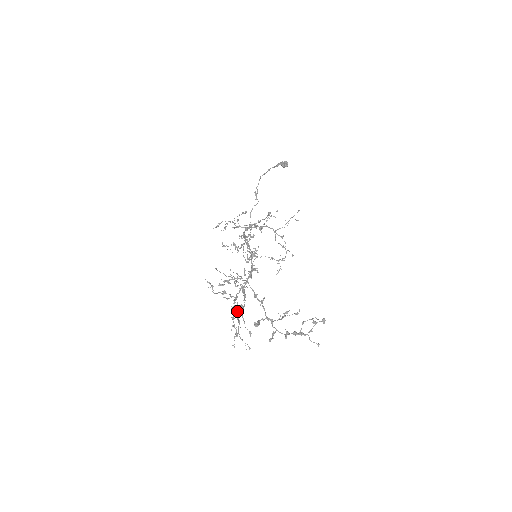
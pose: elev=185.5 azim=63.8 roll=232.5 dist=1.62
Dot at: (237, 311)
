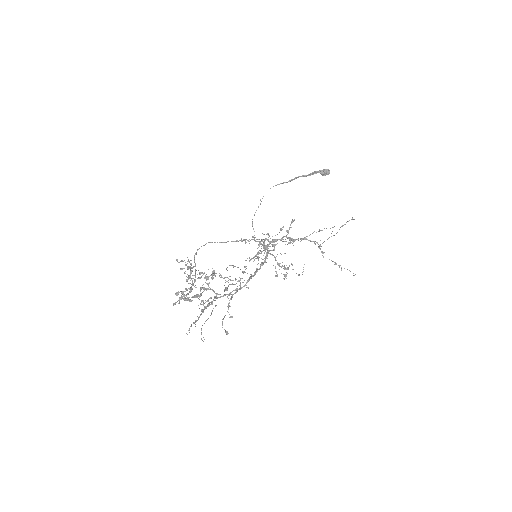
Dot at: occluded
